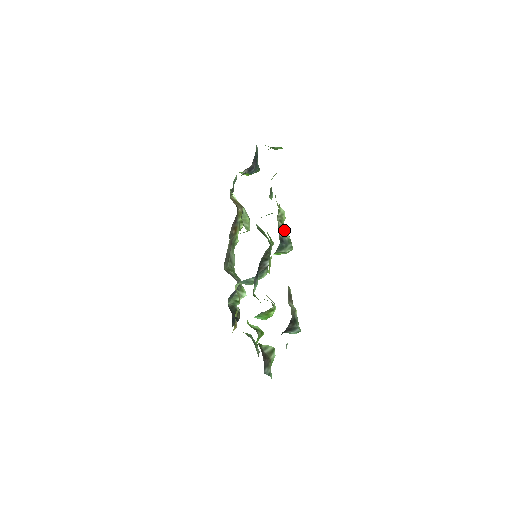
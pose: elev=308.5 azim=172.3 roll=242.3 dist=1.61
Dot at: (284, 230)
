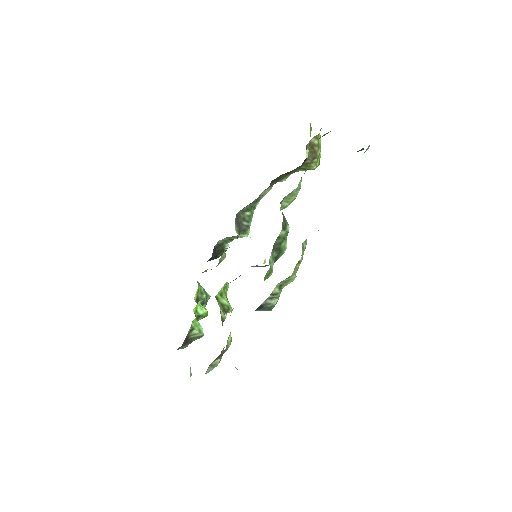
Dot at: (275, 297)
